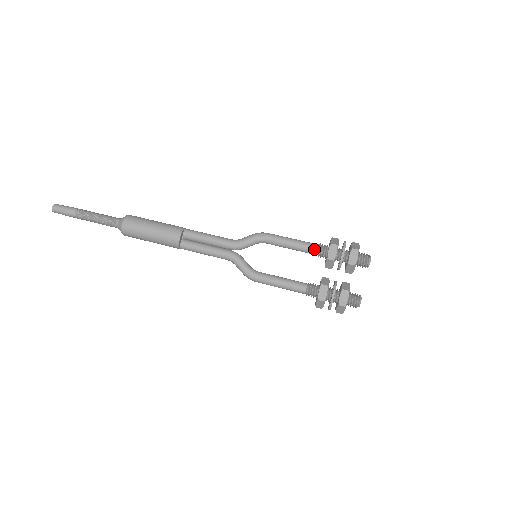
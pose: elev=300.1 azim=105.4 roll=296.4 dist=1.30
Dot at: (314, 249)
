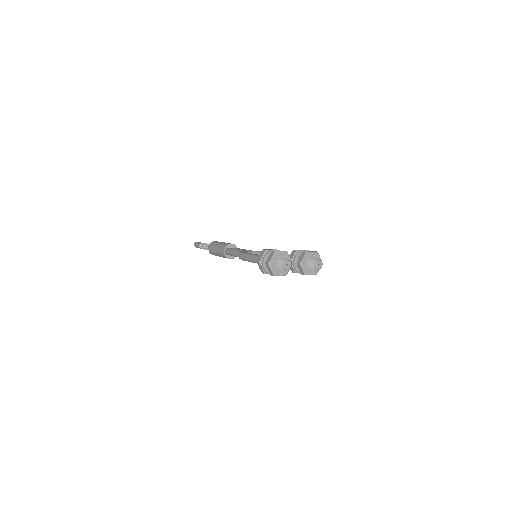
Dot at: occluded
